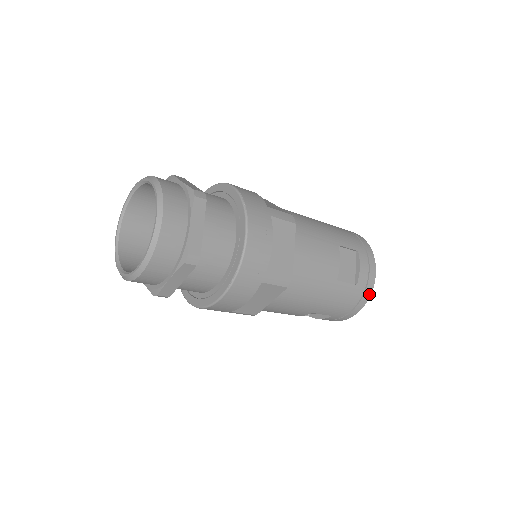
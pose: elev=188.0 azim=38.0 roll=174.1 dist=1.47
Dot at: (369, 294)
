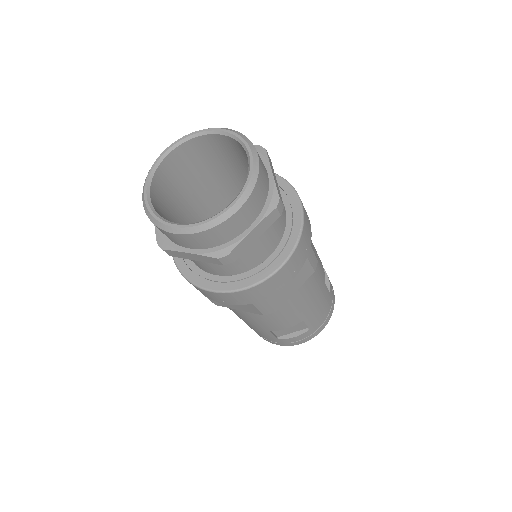
Dot at: (333, 307)
